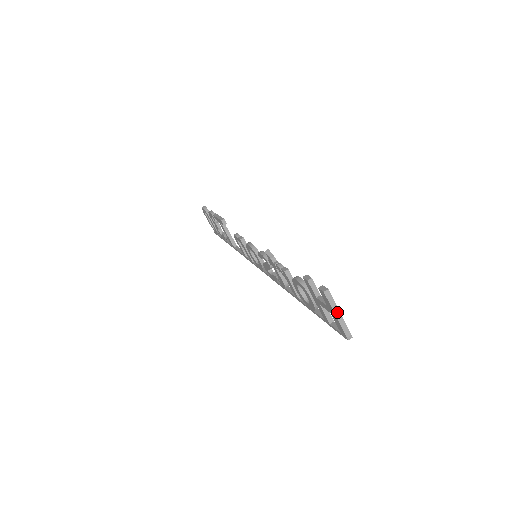
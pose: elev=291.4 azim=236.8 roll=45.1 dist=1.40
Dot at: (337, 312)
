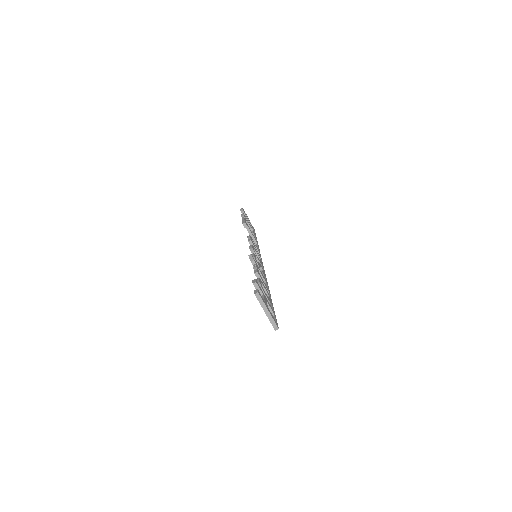
Dot at: (265, 309)
